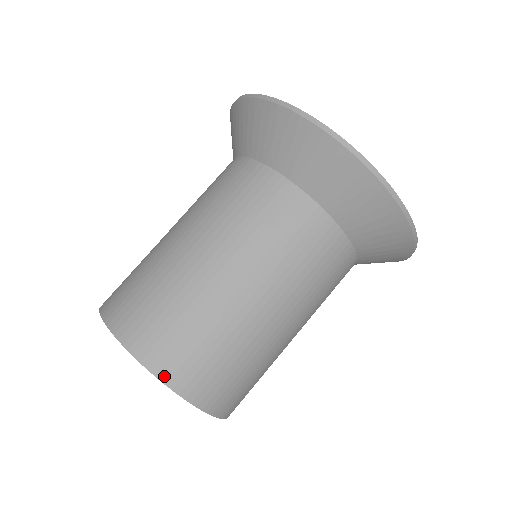
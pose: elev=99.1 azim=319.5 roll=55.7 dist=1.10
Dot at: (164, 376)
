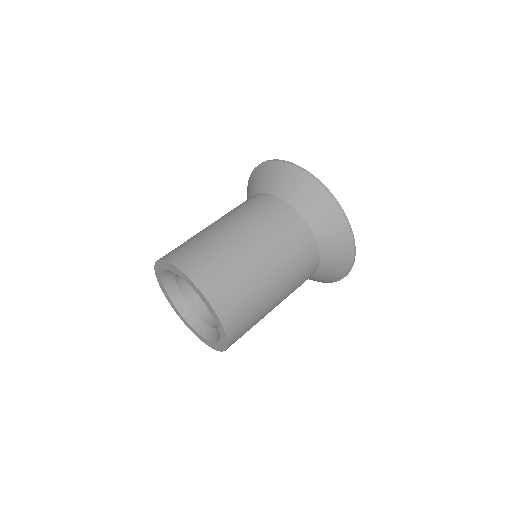
Dot at: (163, 258)
